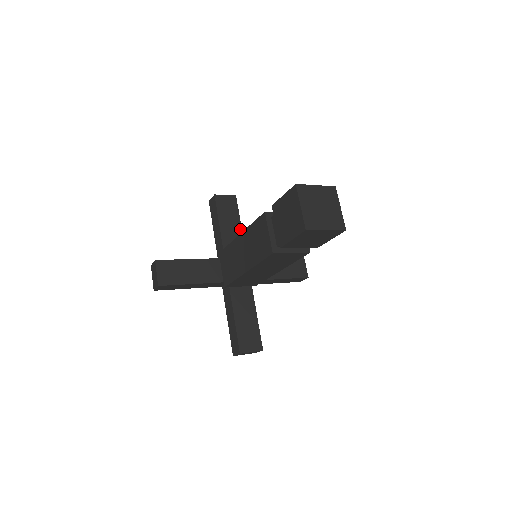
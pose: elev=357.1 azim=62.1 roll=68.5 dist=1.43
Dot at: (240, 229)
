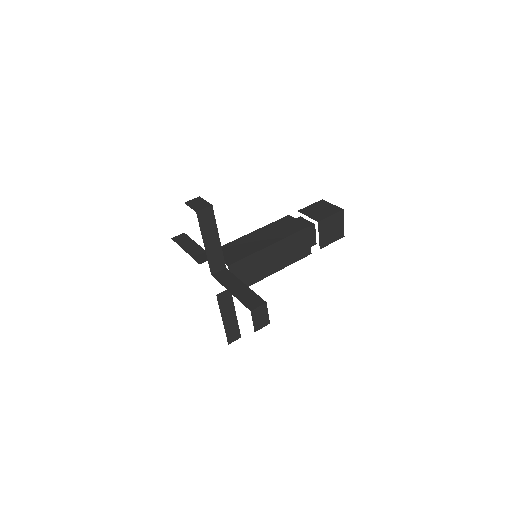
Dot at: occluded
